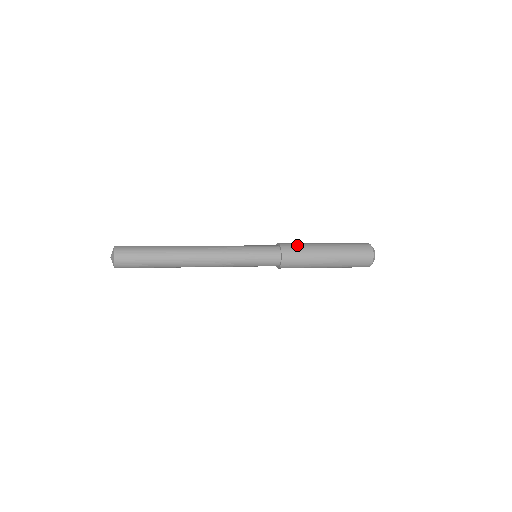
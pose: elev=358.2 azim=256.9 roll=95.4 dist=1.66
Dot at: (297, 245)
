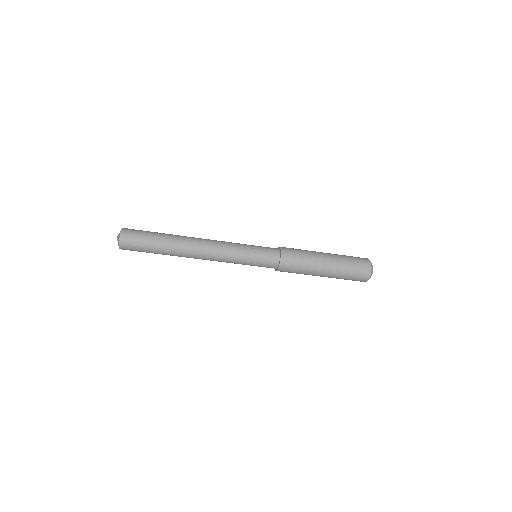
Dot at: occluded
